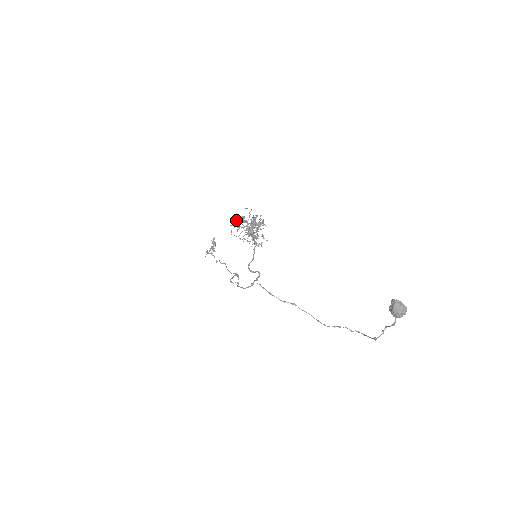
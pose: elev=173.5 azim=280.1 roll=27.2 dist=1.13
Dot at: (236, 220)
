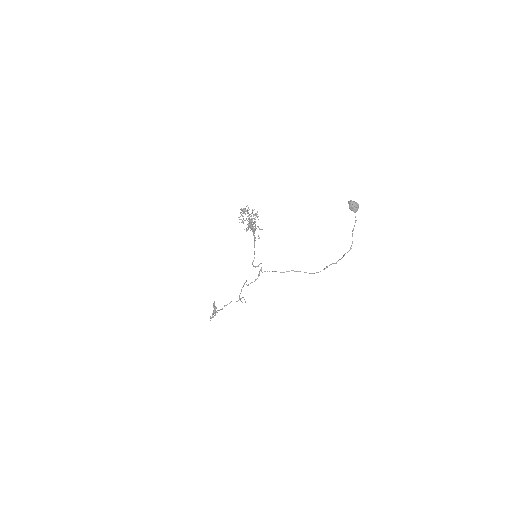
Dot at: (241, 212)
